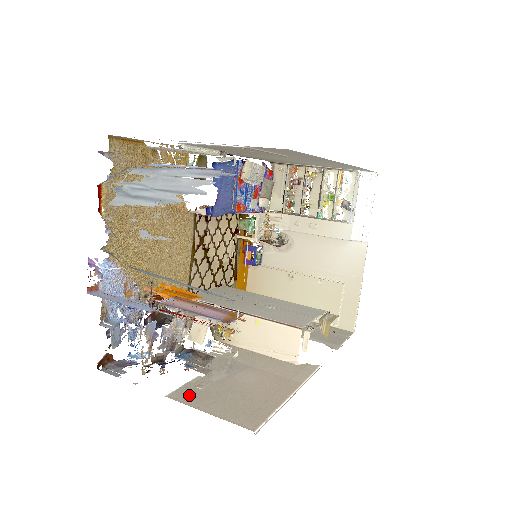
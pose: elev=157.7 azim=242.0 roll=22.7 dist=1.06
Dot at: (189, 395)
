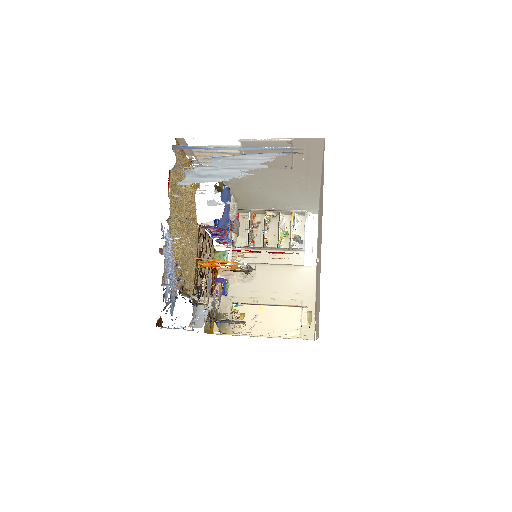
Dot at: (248, 332)
